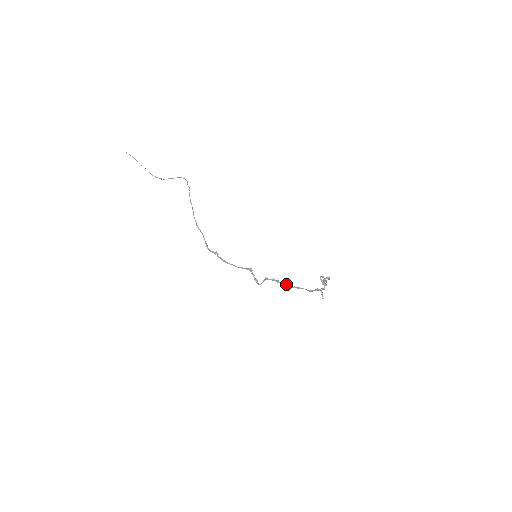
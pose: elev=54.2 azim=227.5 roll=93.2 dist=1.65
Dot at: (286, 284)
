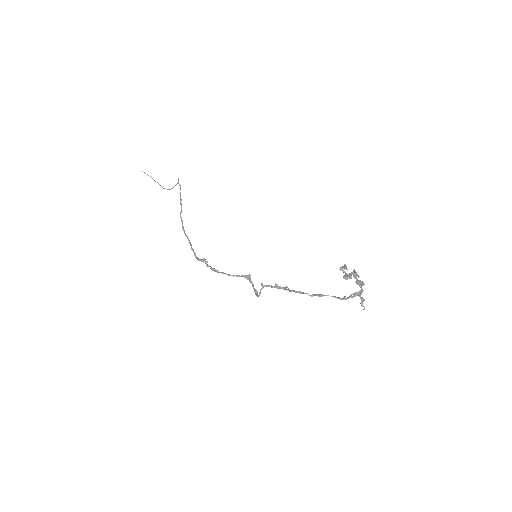
Dot at: (297, 291)
